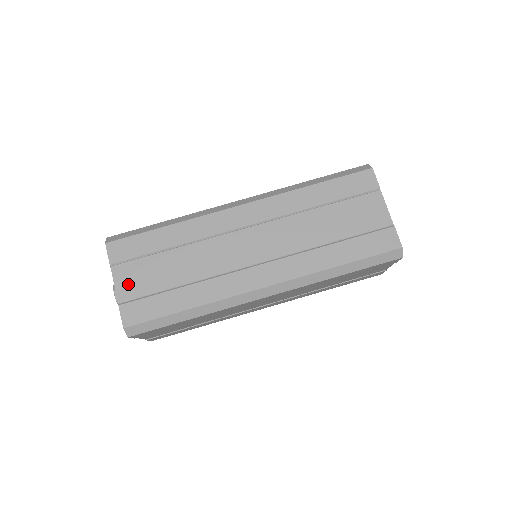
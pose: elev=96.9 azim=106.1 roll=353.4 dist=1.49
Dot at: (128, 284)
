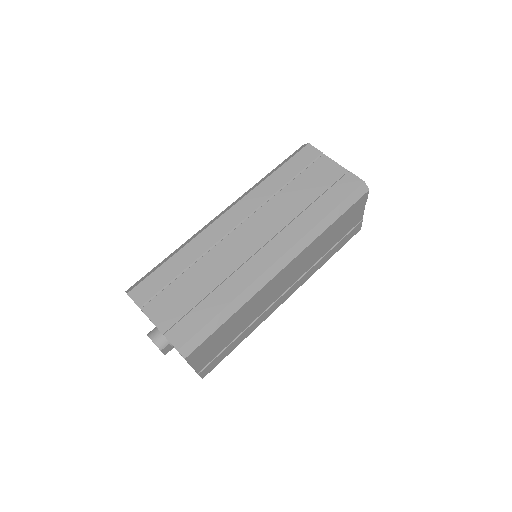
Dot at: (163, 314)
